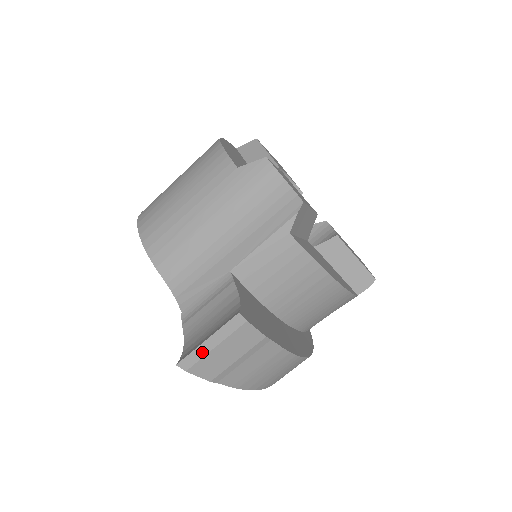
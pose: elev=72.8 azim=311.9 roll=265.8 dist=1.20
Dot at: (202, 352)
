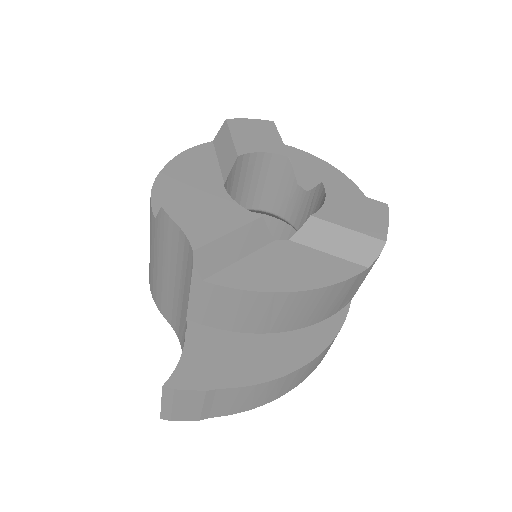
Dot at: (167, 410)
